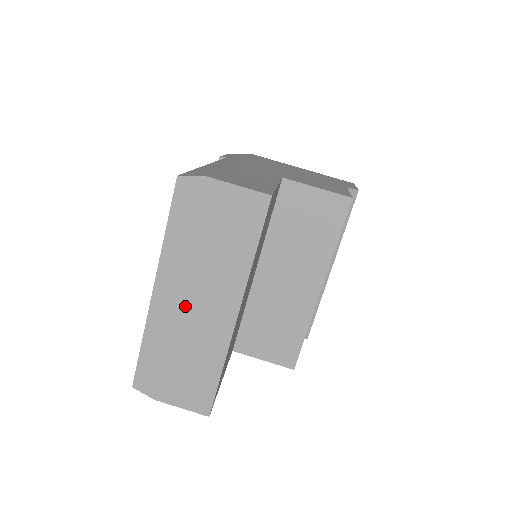
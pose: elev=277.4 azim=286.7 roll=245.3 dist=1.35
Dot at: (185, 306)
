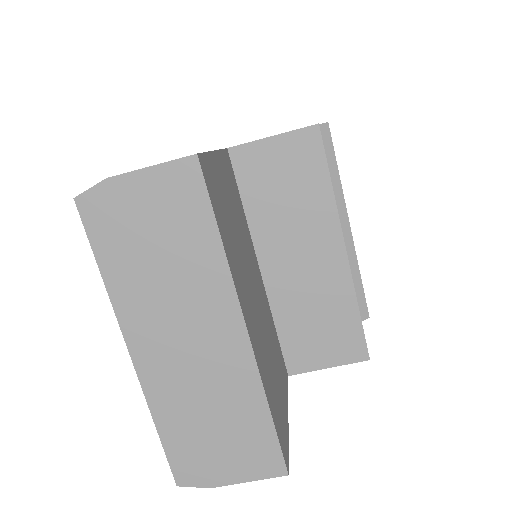
Dot at: (178, 353)
